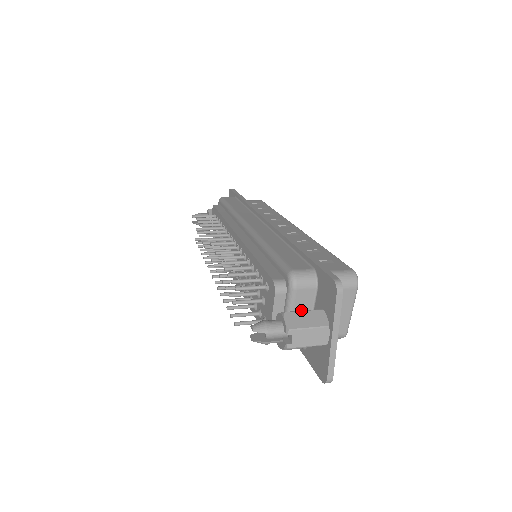
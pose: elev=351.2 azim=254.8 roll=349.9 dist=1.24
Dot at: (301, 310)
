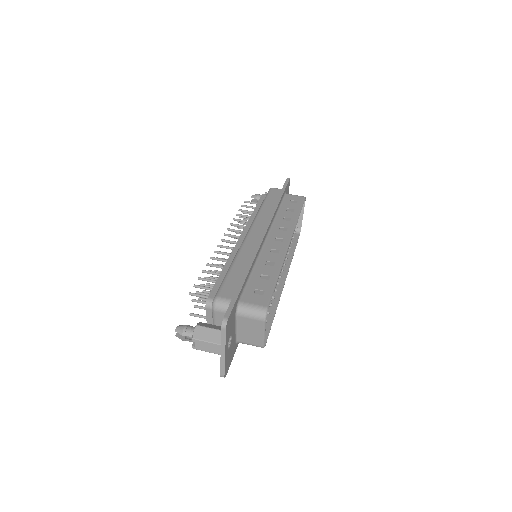
Dot at: occluded
